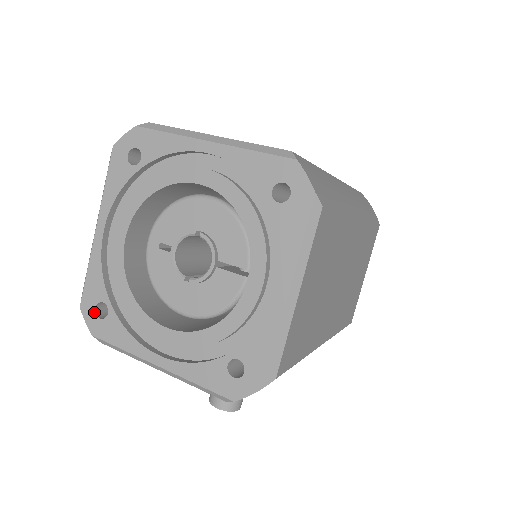
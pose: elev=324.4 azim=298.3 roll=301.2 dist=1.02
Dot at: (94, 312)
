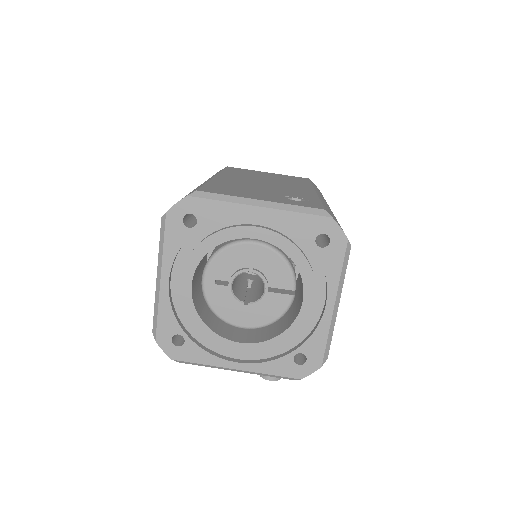
Dot at: (171, 343)
